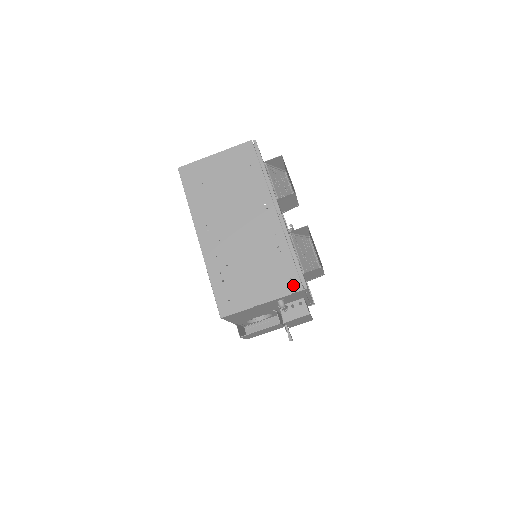
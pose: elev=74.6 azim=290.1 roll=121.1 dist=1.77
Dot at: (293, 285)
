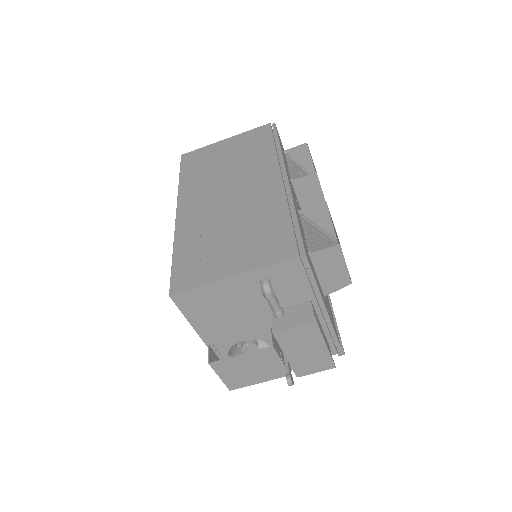
Dot at: (284, 251)
